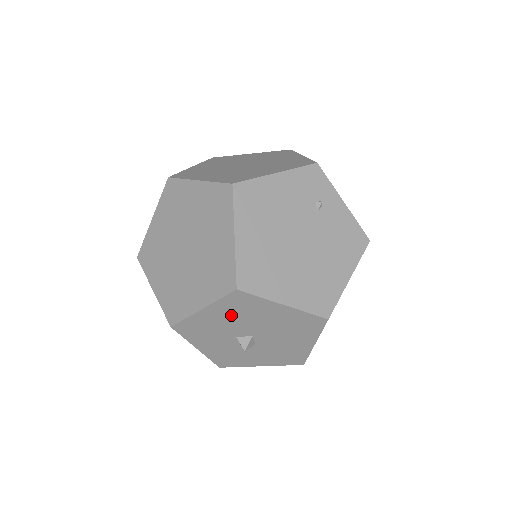
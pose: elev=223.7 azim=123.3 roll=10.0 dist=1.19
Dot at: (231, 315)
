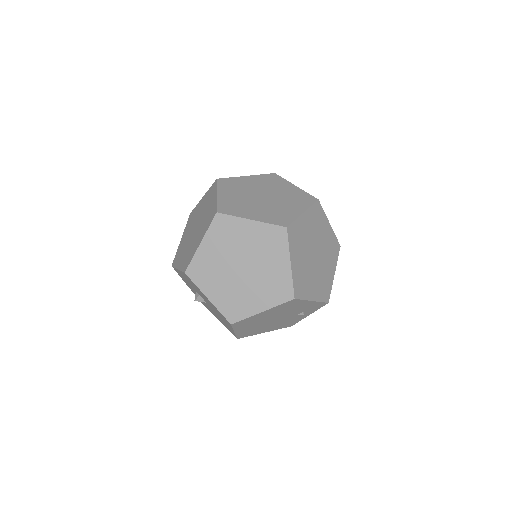
Dot at: (213, 307)
